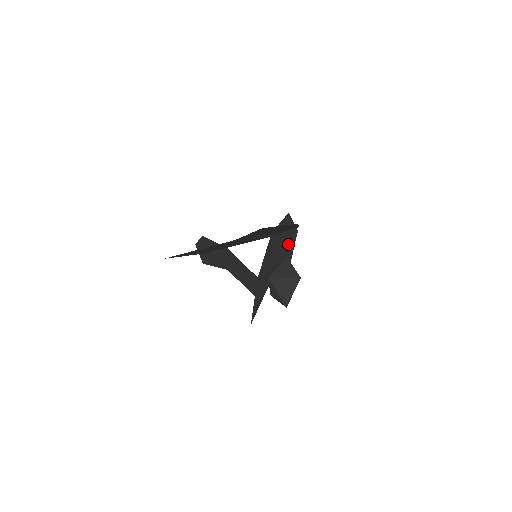
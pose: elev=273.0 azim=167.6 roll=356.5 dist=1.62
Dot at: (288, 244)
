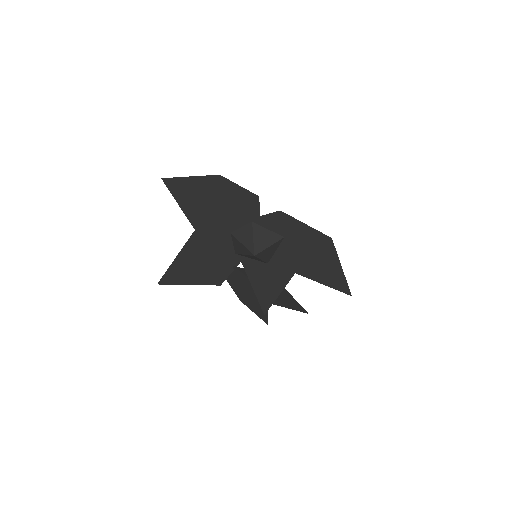
Dot at: (313, 247)
